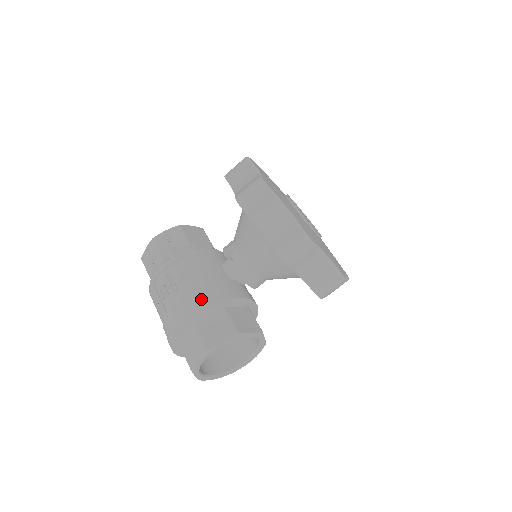
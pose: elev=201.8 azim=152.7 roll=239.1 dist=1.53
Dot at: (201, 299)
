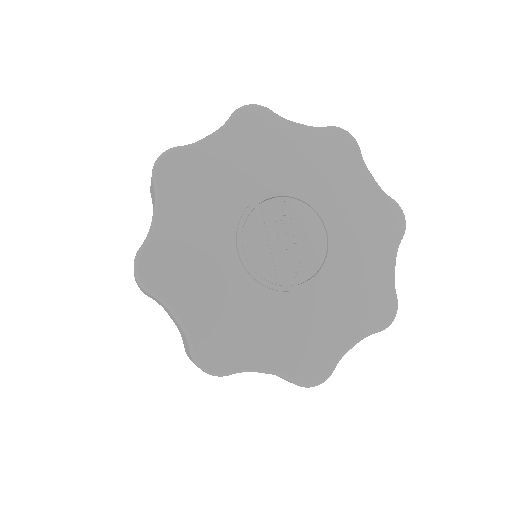
Dot at: occluded
